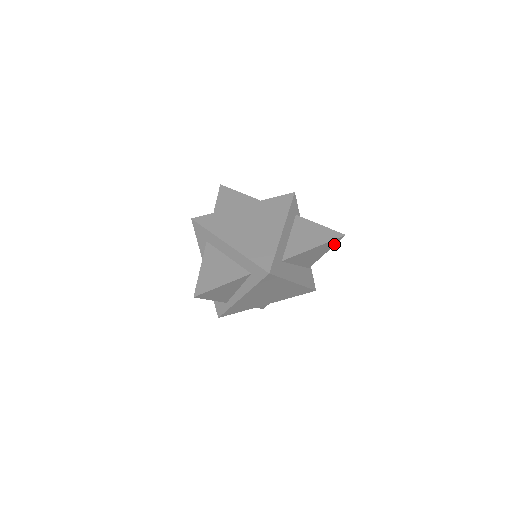
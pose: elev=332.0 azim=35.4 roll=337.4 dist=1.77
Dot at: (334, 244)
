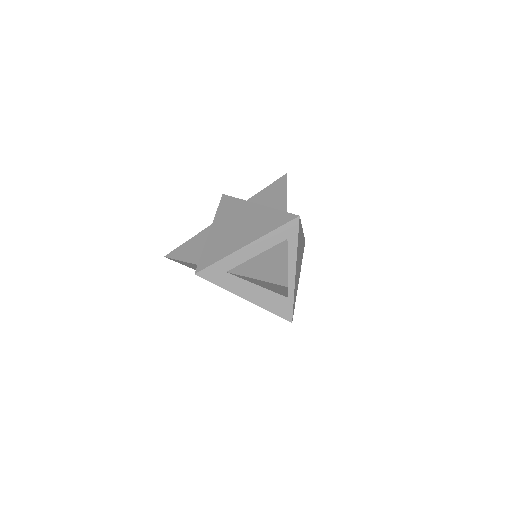
Dot at: (286, 289)
